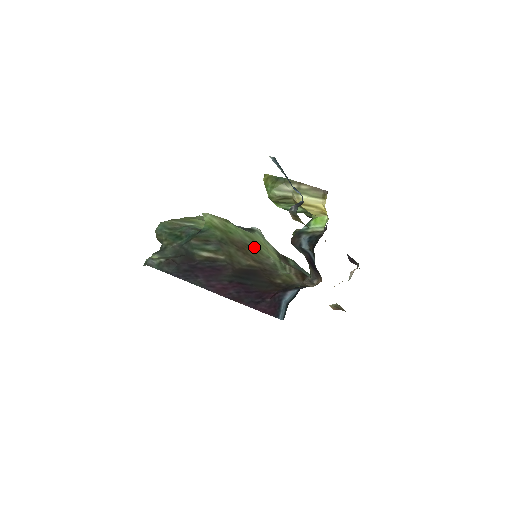
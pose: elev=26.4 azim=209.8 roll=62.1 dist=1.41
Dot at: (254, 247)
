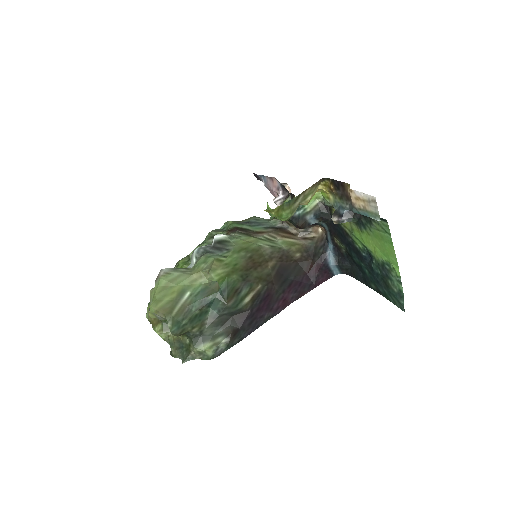
Dot at: (252, 253)
